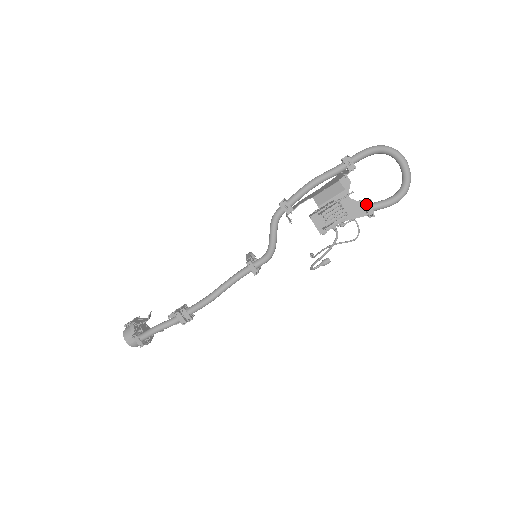
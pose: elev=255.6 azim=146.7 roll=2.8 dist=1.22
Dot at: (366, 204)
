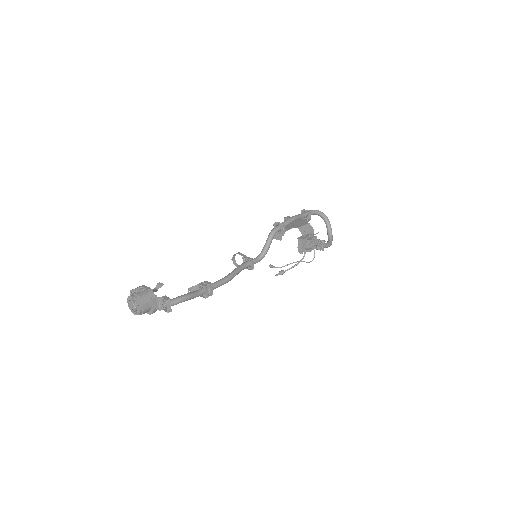
Dot at: (324, 242)
